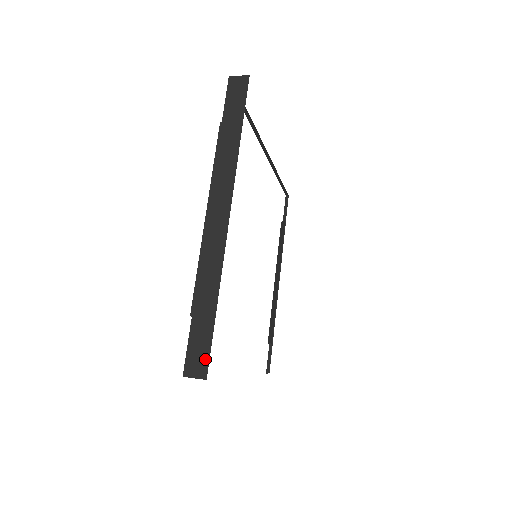
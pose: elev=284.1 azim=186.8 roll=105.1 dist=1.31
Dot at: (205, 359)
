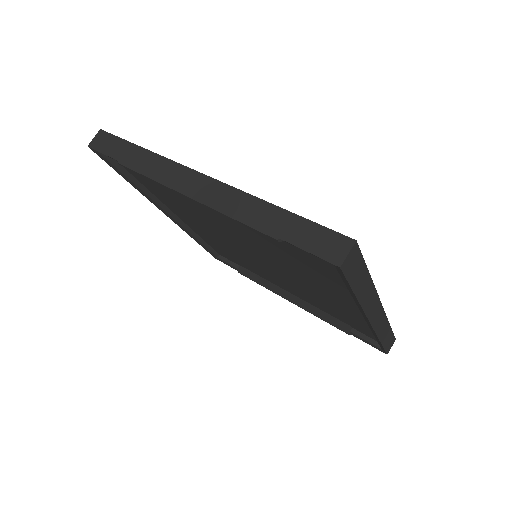
Dot at: (332, 236)
